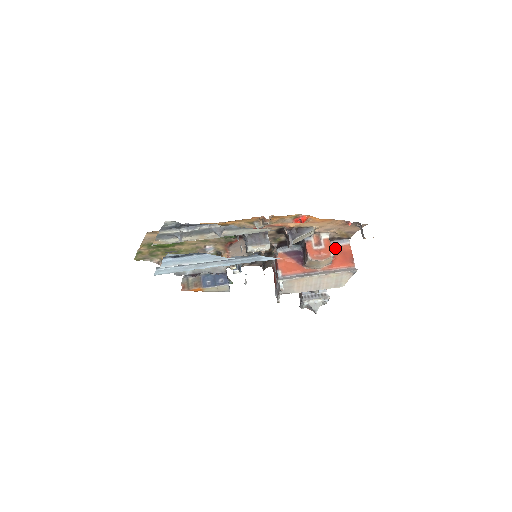
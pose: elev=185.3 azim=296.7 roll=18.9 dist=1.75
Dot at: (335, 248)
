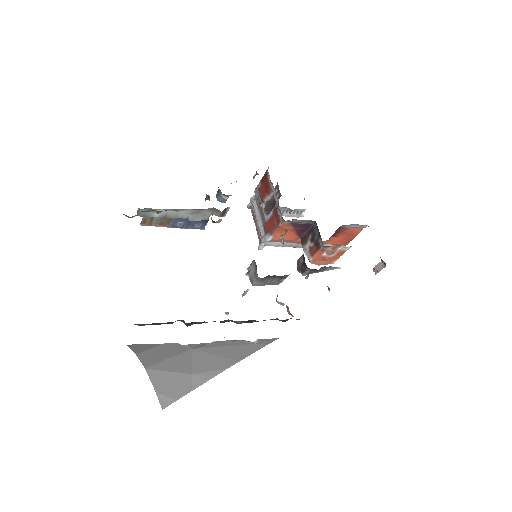
Dot at: (346, 229)
